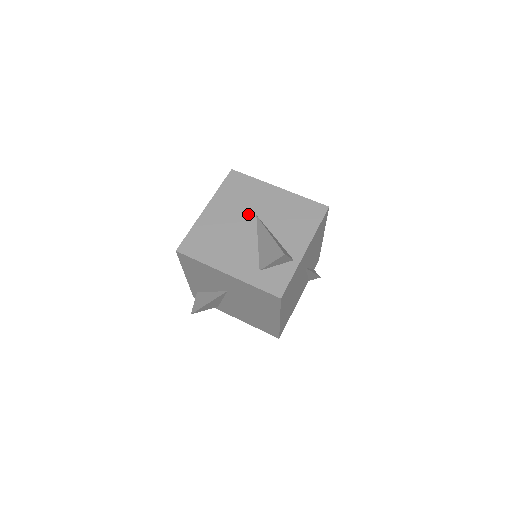
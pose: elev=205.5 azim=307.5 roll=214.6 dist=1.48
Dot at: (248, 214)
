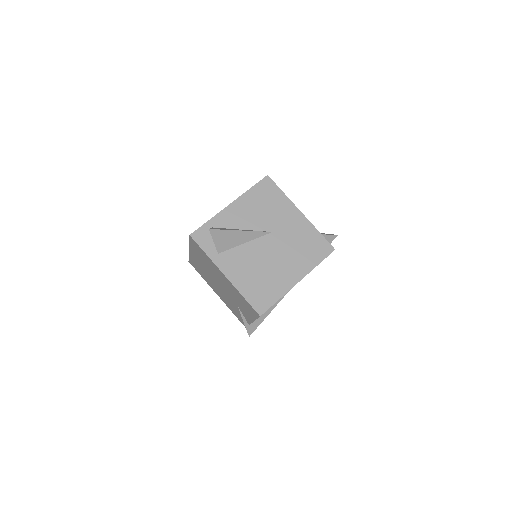
Dot at: occluded
